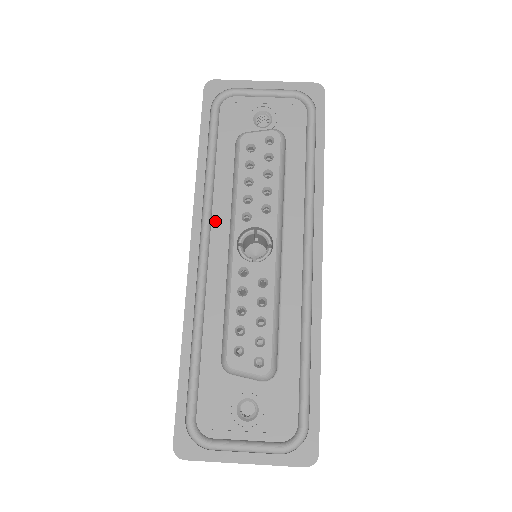
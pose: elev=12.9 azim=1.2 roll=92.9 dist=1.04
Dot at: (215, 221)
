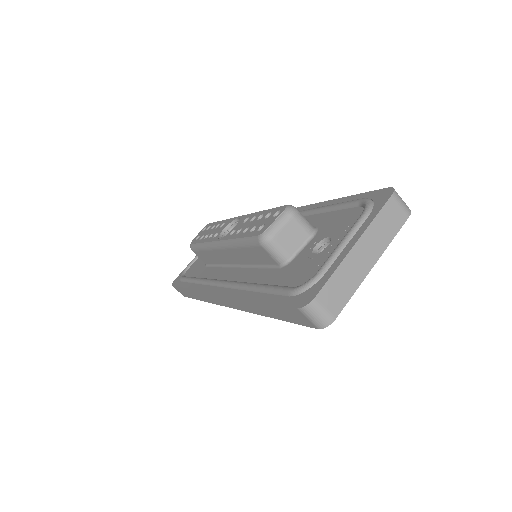
Dot at: (217, 277)
